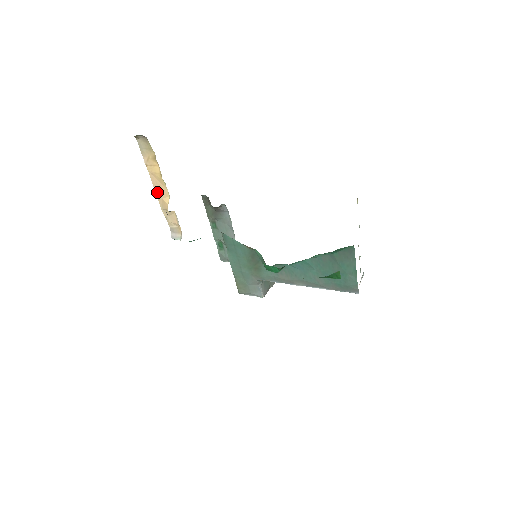
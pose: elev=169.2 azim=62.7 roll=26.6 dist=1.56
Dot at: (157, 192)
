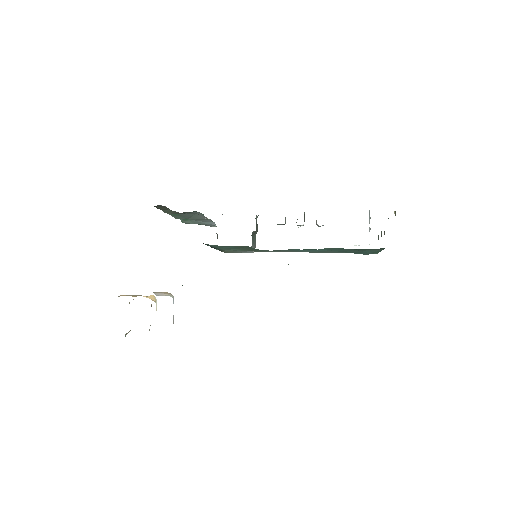
Dot at: occluded
